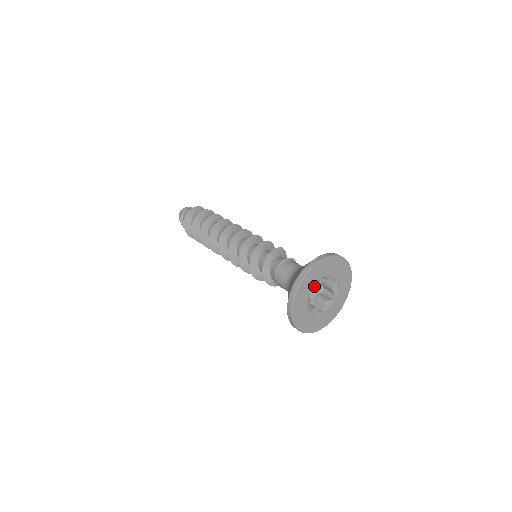
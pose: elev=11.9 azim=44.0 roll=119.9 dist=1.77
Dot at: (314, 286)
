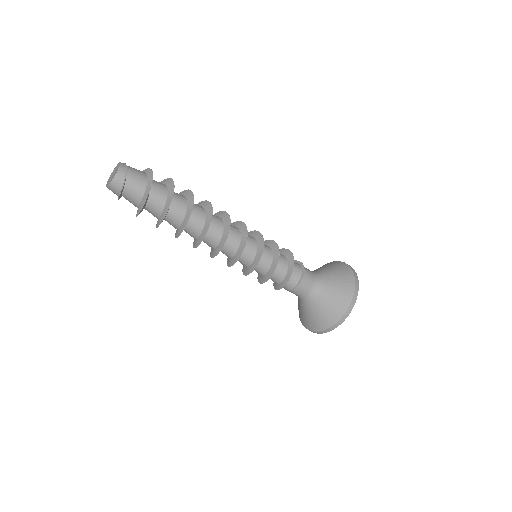
Dot at: occluded
